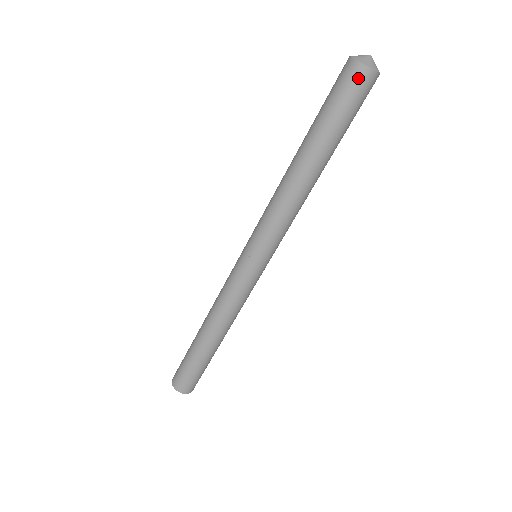
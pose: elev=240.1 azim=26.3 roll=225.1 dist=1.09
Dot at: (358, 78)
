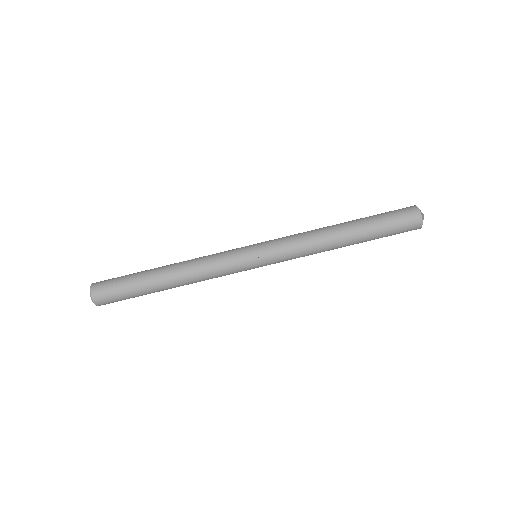
Dot at: (414, 224)
